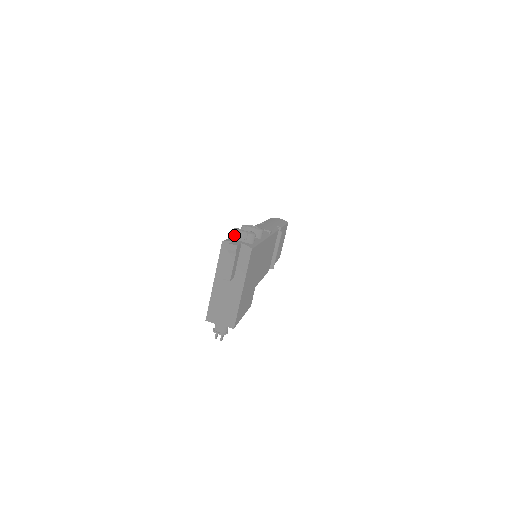
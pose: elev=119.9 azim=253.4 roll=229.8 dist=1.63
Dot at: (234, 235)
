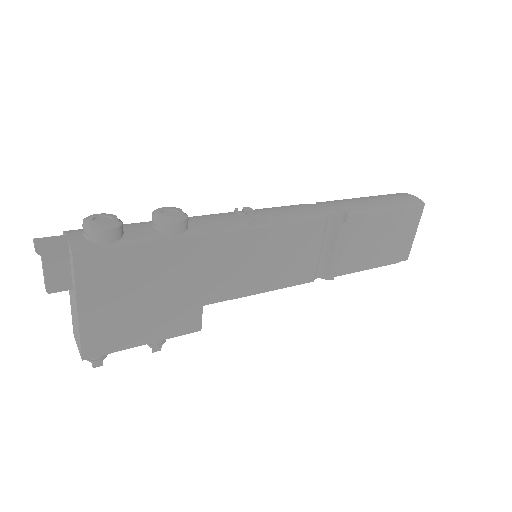
Dot at: occluded
